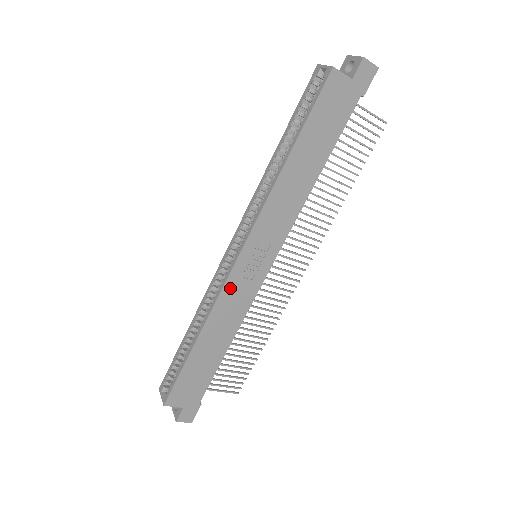
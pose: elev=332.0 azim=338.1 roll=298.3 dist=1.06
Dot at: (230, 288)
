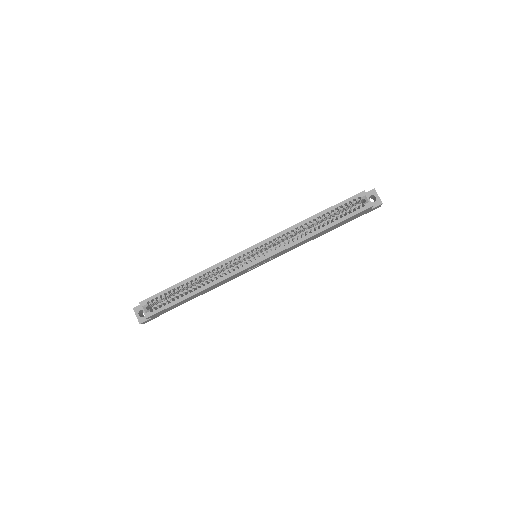
Dot at: occluded
